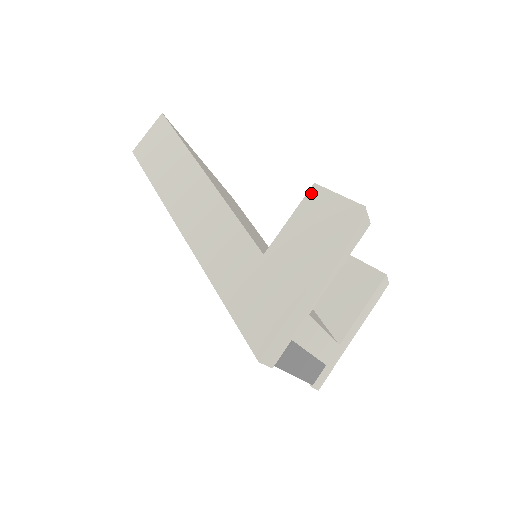
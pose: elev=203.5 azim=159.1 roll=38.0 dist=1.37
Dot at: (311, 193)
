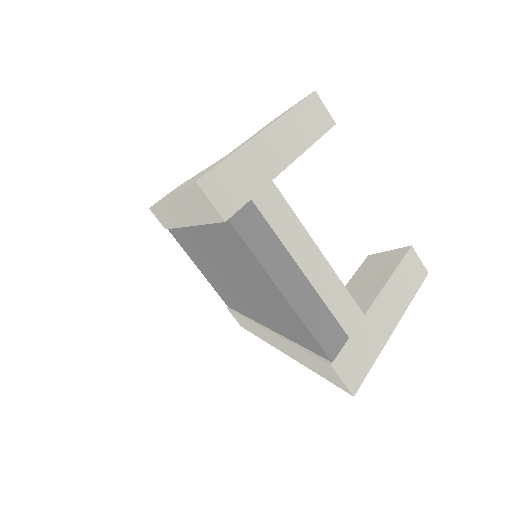
Dot at: occluded
